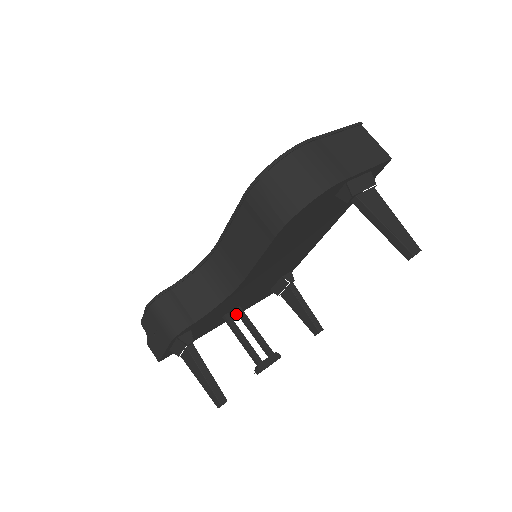
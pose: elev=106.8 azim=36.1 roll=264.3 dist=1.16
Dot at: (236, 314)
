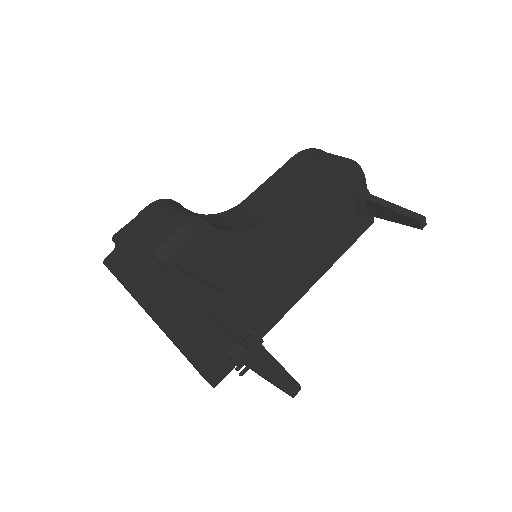
Dot at: (188, 348)
